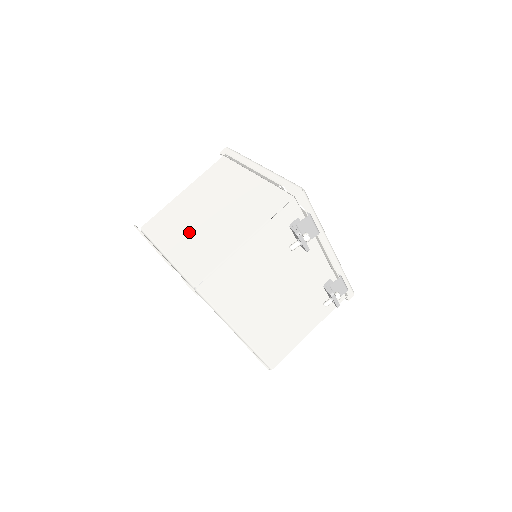
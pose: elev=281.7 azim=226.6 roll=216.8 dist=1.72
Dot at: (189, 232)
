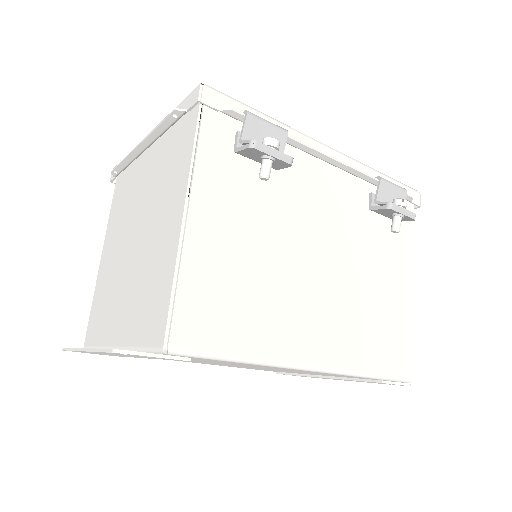
Dot at: (124, 290)
